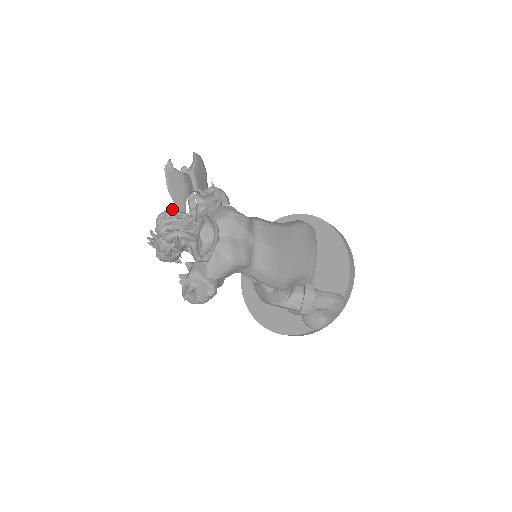
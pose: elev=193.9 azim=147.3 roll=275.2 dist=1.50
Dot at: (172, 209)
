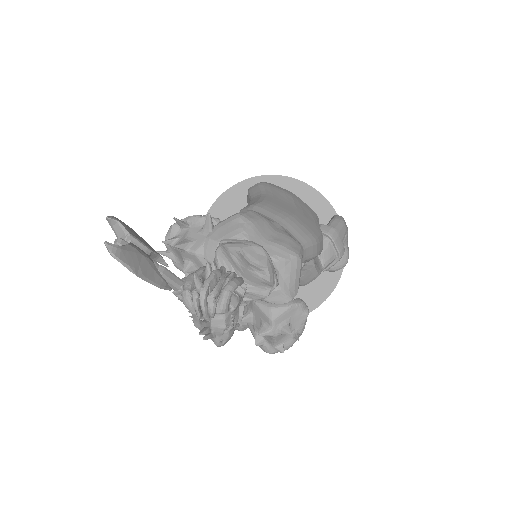
Dot at: (195, 273)
